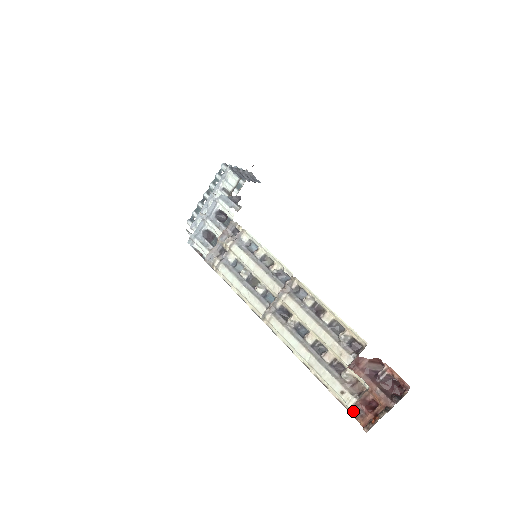
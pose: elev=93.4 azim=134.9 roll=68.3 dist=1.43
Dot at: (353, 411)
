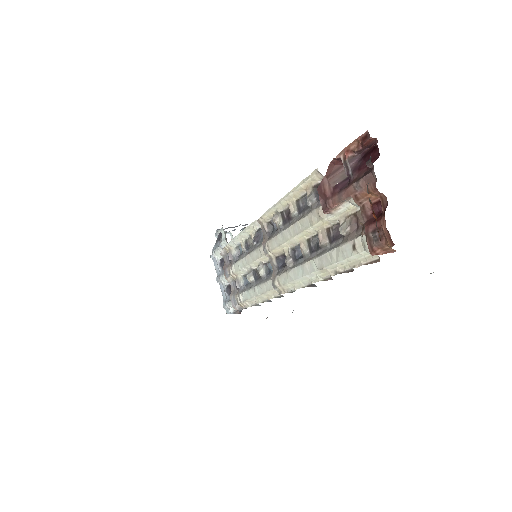
Dot at: (371, 246)
